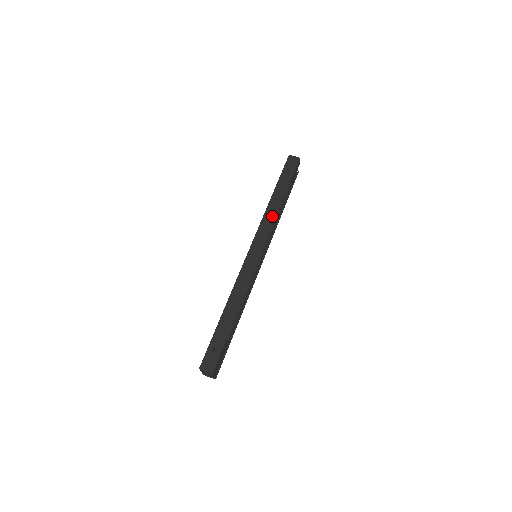
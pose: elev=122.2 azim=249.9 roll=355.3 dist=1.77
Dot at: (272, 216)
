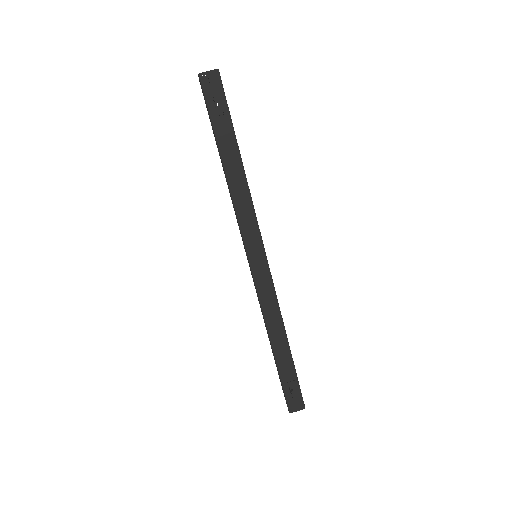
Dot at: (245, 200)
